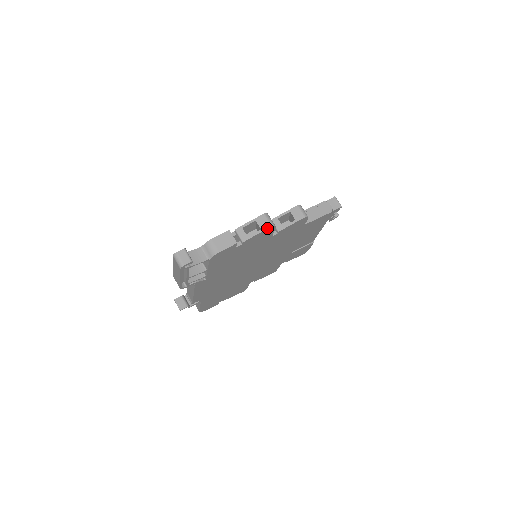
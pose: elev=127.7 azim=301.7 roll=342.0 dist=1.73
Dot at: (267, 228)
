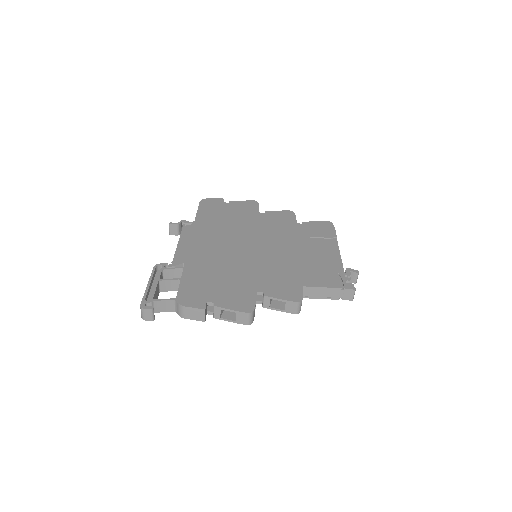
Dot at: occluded
